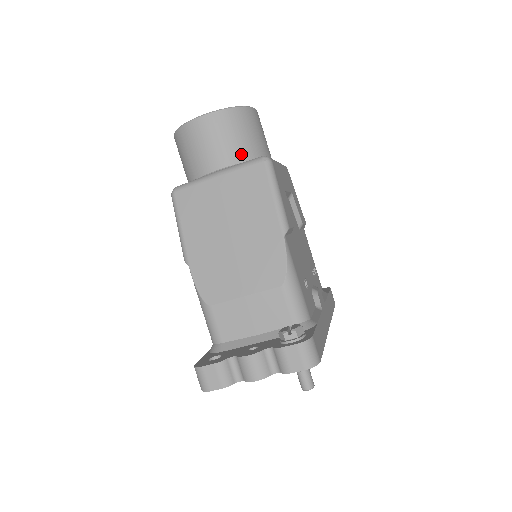
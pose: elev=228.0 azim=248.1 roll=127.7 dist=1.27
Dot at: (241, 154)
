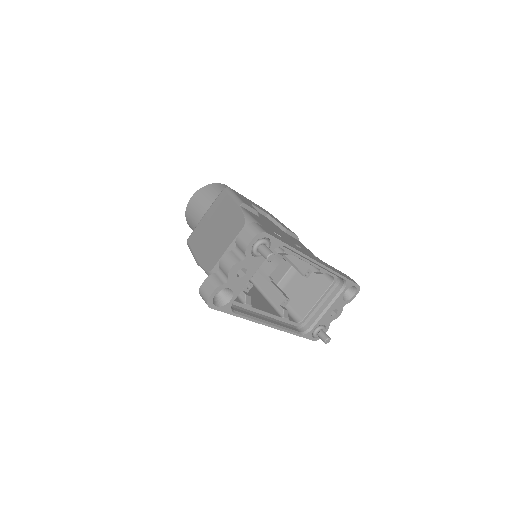
Dot at: occluded
